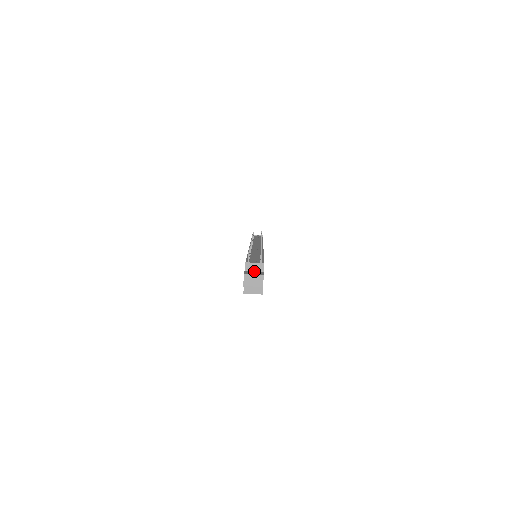
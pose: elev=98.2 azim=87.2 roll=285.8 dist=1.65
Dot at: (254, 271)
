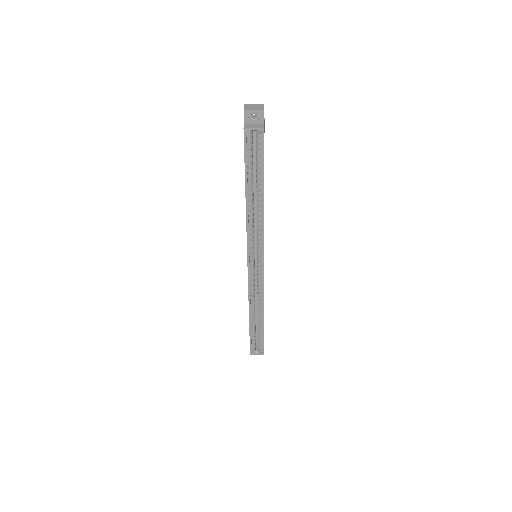
Dot at: occluded
